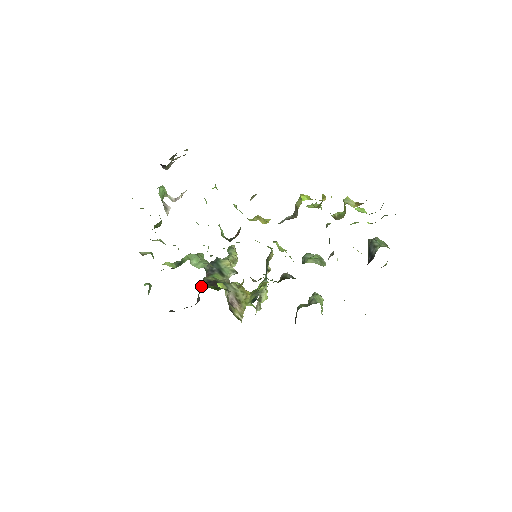
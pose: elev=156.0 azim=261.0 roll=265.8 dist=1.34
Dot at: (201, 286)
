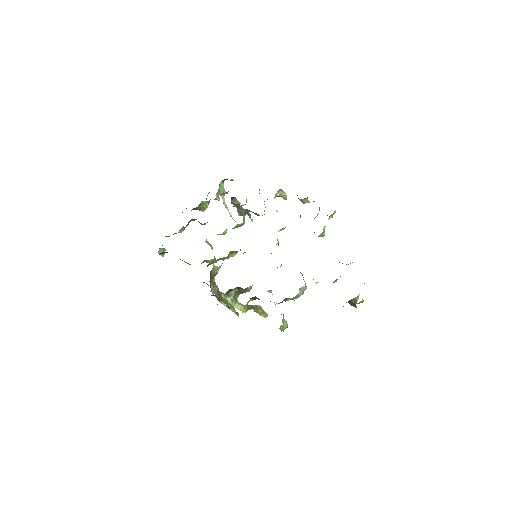
Dot at: occluded
